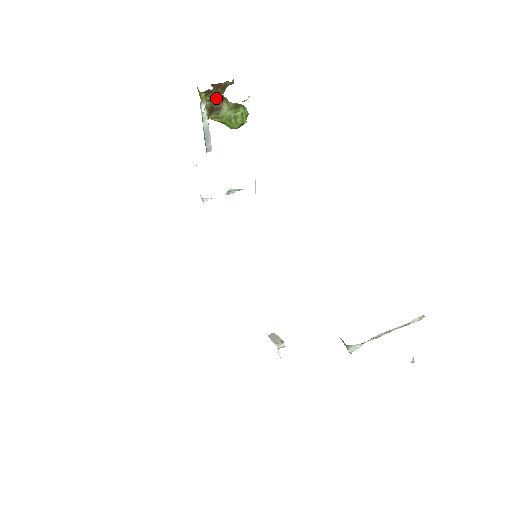
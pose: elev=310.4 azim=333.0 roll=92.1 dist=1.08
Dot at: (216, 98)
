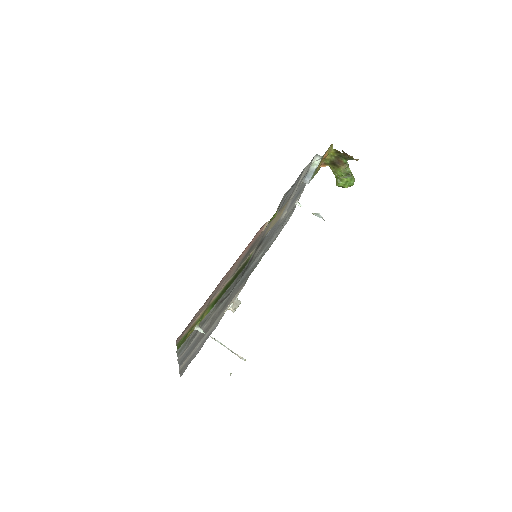
Dot at: (341, 159)
